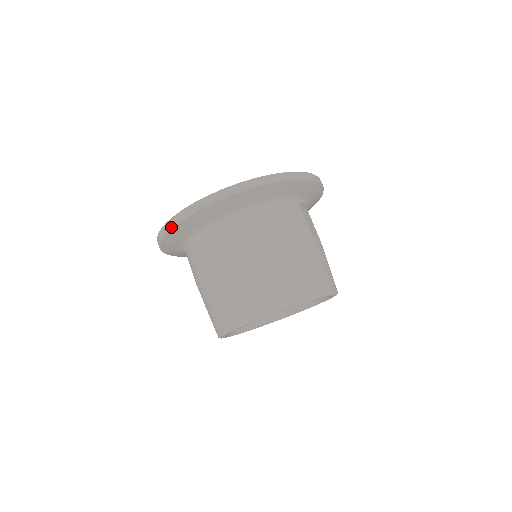
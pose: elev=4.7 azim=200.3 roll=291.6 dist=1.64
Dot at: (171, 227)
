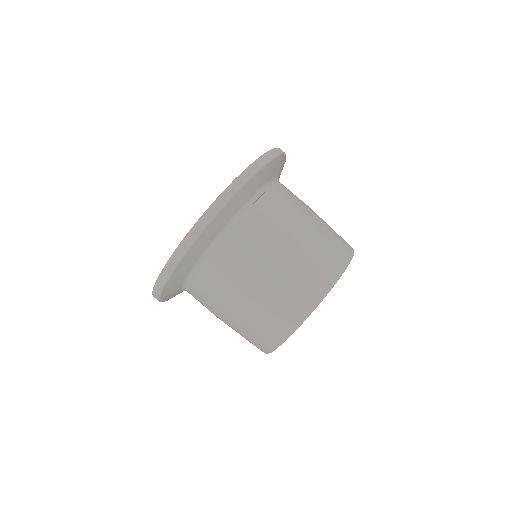
Dot at: occluded
